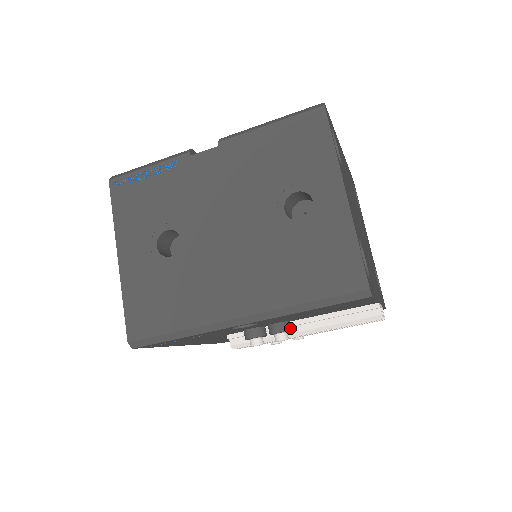
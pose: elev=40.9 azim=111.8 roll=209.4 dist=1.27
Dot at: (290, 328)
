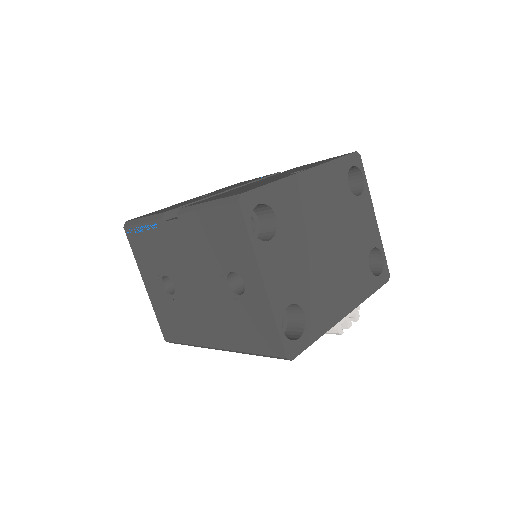
Dot at: occluded
